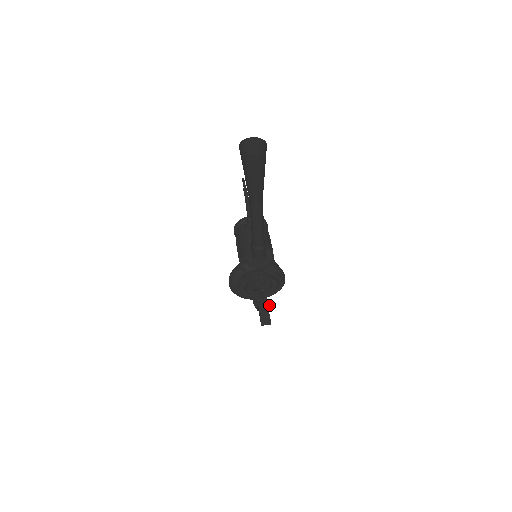
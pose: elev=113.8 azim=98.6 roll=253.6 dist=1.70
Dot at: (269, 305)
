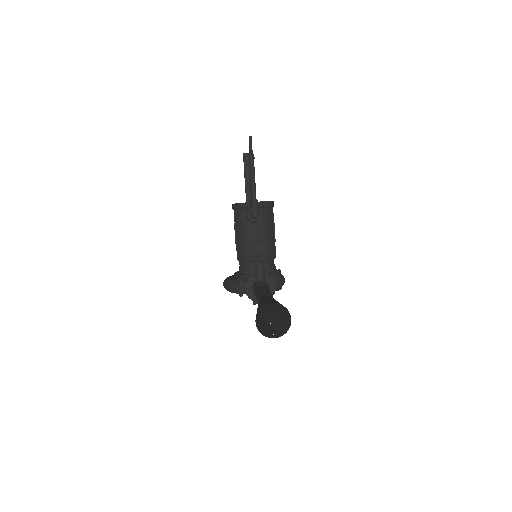
Dot at: occluded
